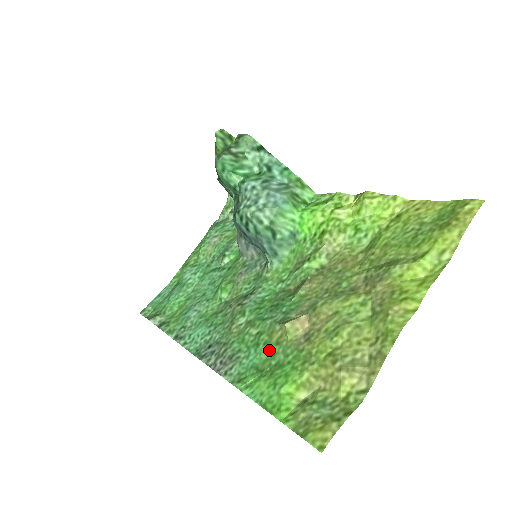
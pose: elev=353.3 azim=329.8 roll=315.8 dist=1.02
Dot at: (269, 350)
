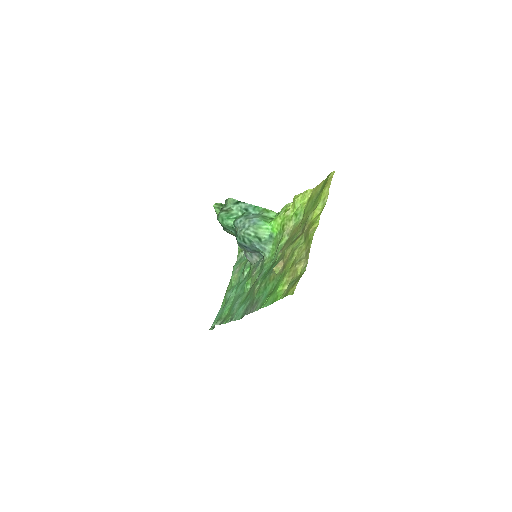
Dot at: (271, 285)
